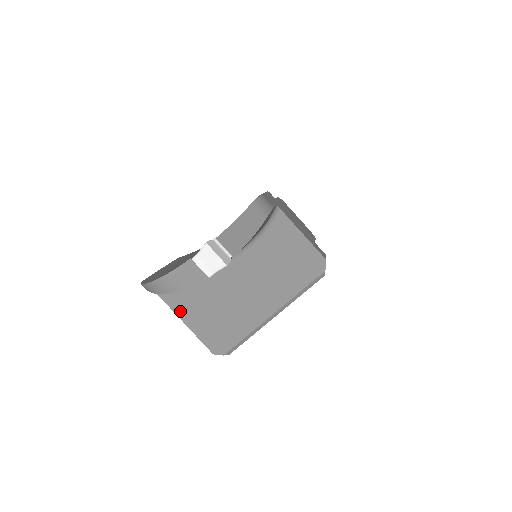
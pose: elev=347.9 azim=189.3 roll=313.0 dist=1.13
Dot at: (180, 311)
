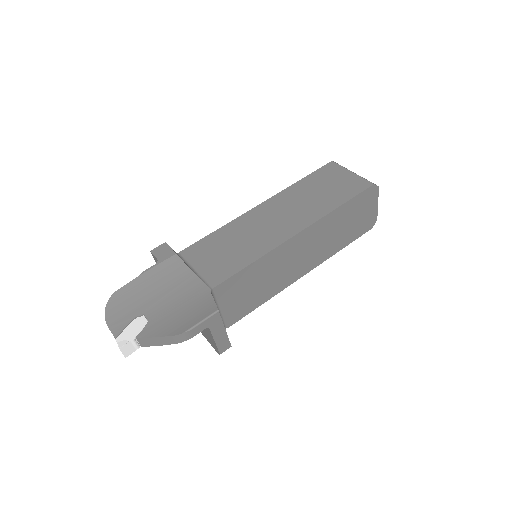
Dot at: occluded
